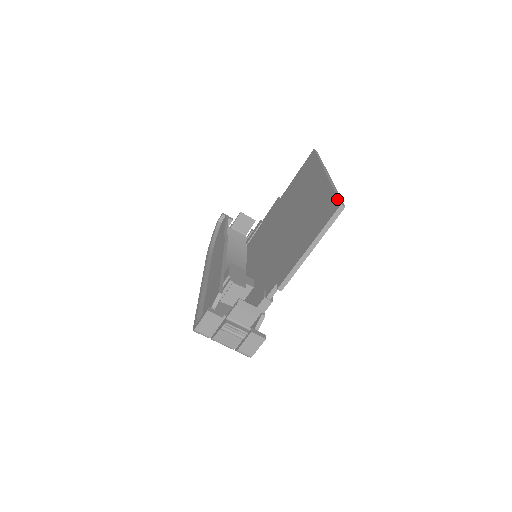
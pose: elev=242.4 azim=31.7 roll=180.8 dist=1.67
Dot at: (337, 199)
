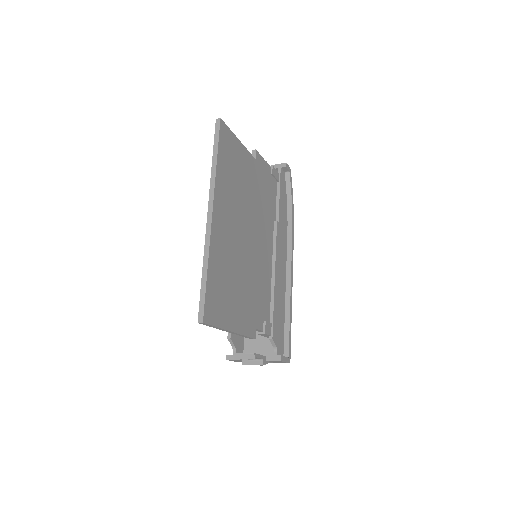
Dot at: (199, 306)
